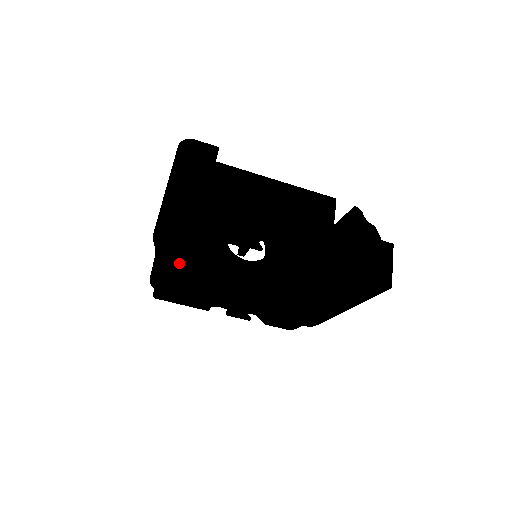
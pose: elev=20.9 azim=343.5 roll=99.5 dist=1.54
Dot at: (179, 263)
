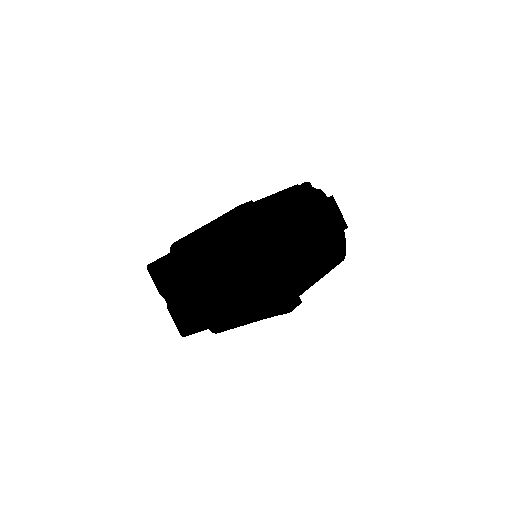
Dot at: occluded
